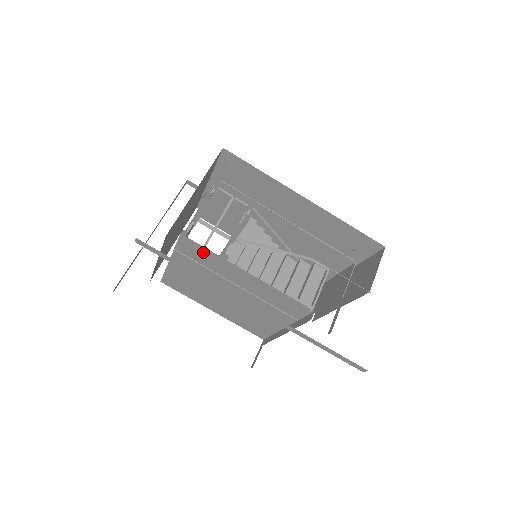
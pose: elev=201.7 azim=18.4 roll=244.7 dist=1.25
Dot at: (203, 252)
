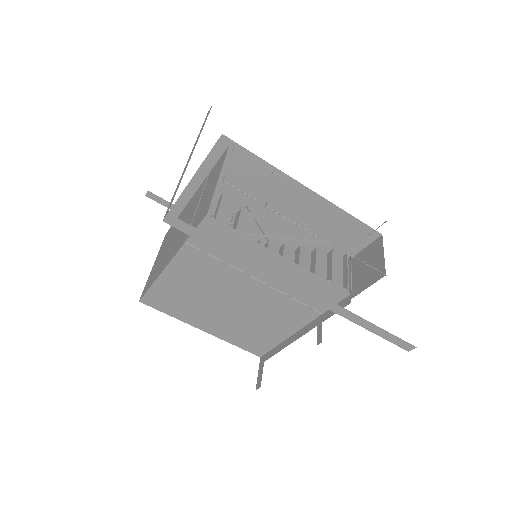
Dot at: (229, 238)
